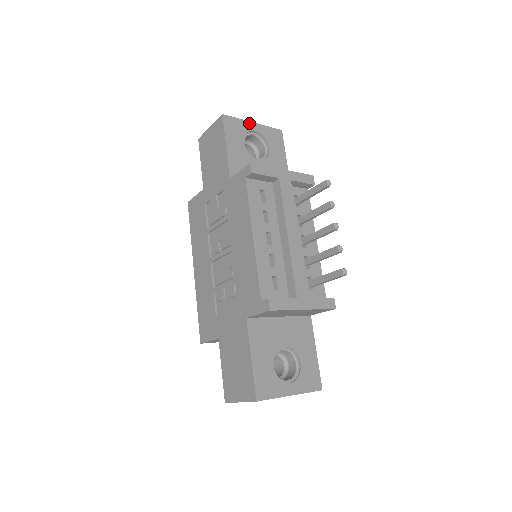
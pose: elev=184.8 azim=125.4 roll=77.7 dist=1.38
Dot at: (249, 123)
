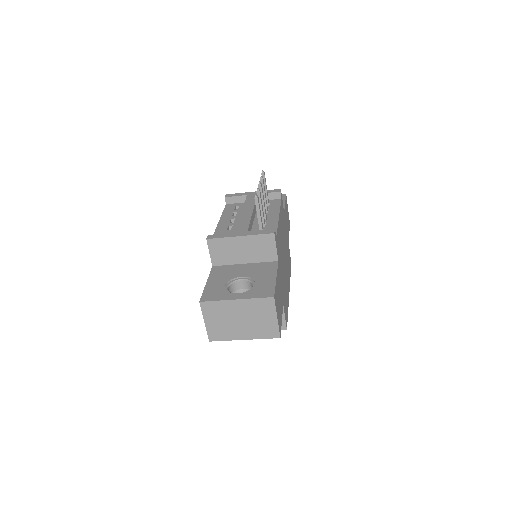
Dot at: occluded
